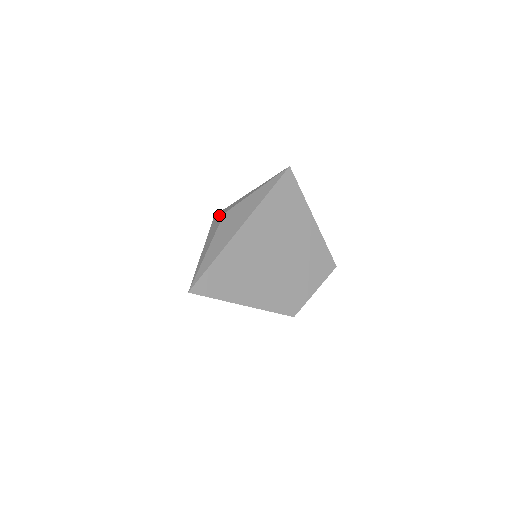
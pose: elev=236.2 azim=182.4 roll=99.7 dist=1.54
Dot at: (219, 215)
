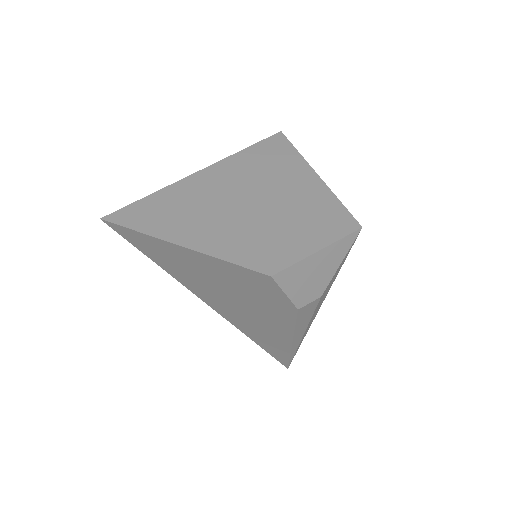
Dot at: occluded
